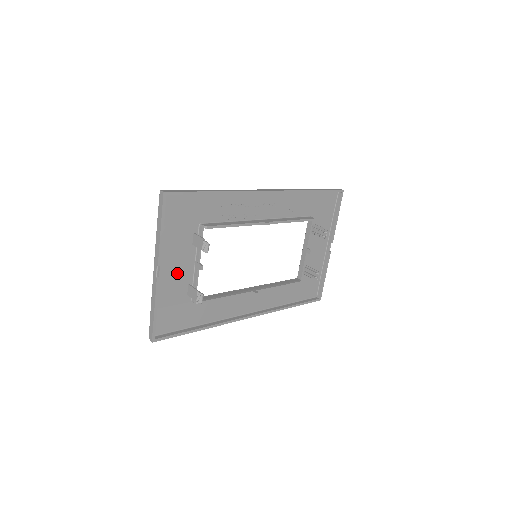
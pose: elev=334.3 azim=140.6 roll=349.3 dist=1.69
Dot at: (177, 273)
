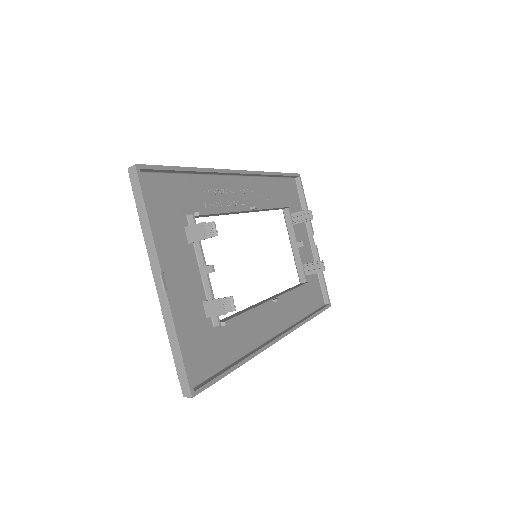
Dot at: (185, 286)
